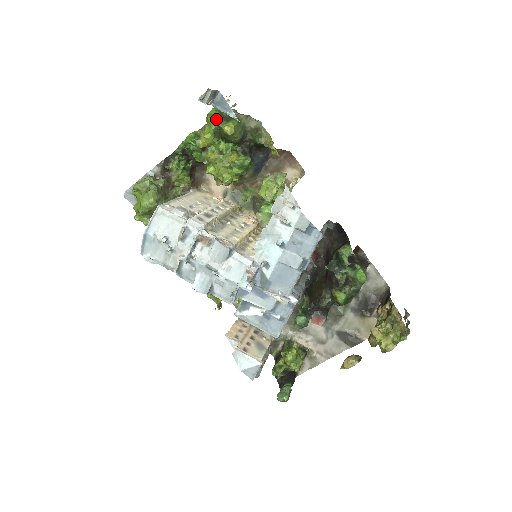
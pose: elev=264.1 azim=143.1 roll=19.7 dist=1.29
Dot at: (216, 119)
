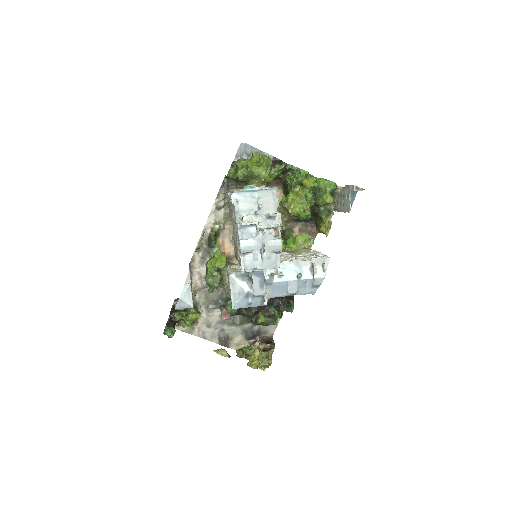
Dot at: (331, 188)
